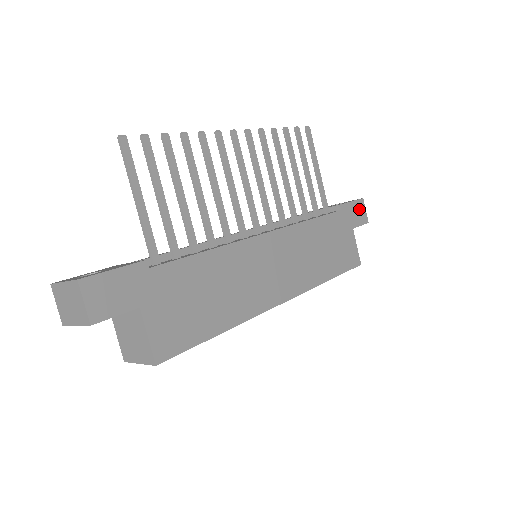
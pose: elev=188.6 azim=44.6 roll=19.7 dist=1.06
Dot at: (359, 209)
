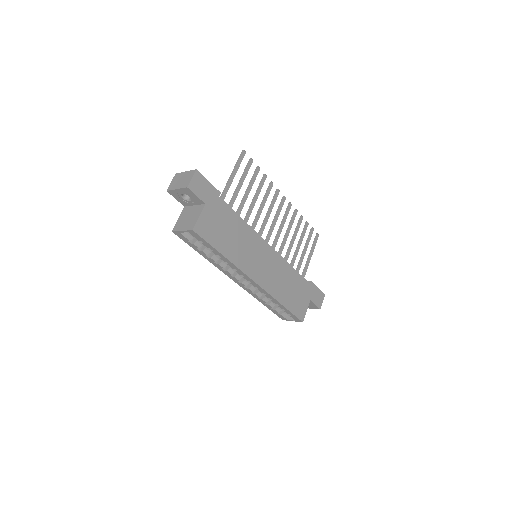
Dot at: (320, 296)
